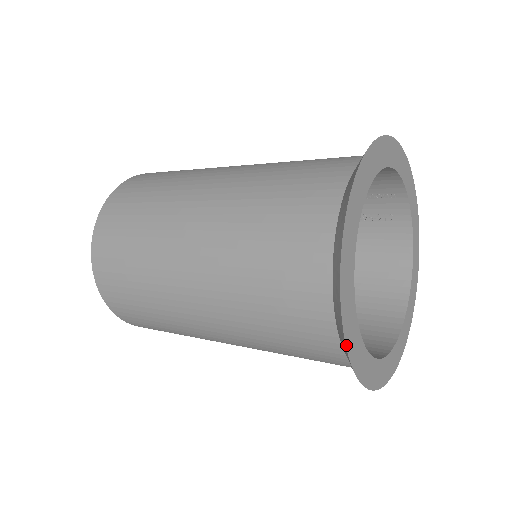
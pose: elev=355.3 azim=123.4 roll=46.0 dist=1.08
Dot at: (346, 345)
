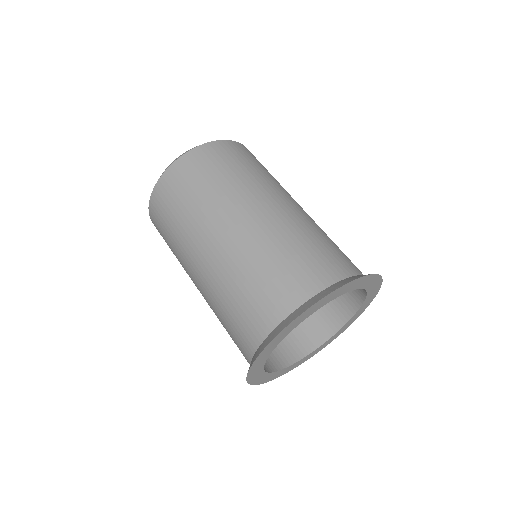
Dot at: occluded
